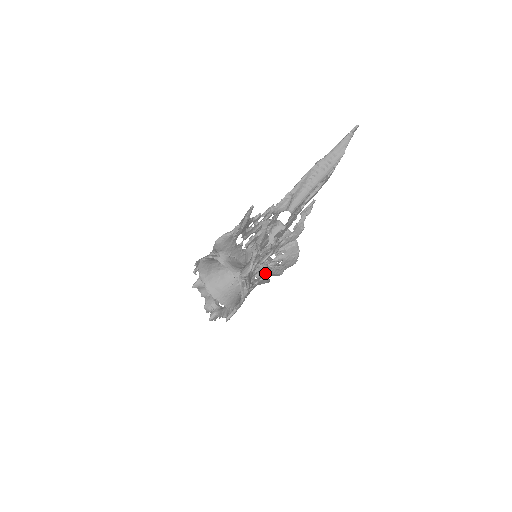
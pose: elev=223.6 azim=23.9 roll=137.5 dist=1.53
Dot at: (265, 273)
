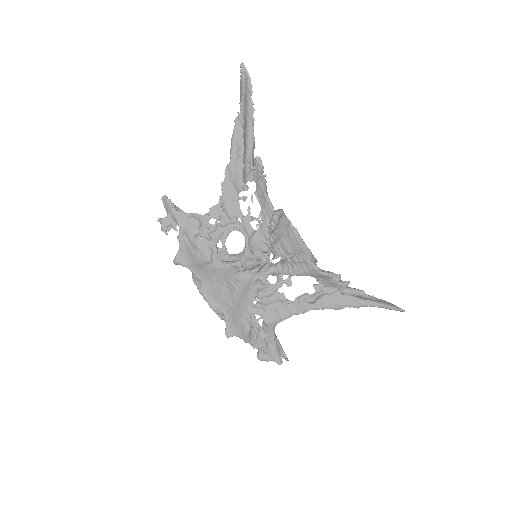
Dot at: (289, 275)
